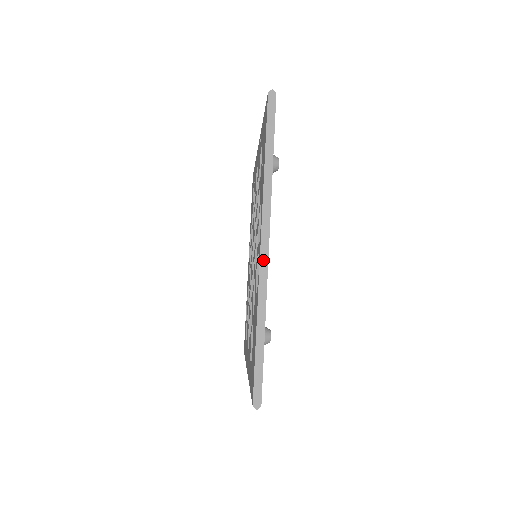
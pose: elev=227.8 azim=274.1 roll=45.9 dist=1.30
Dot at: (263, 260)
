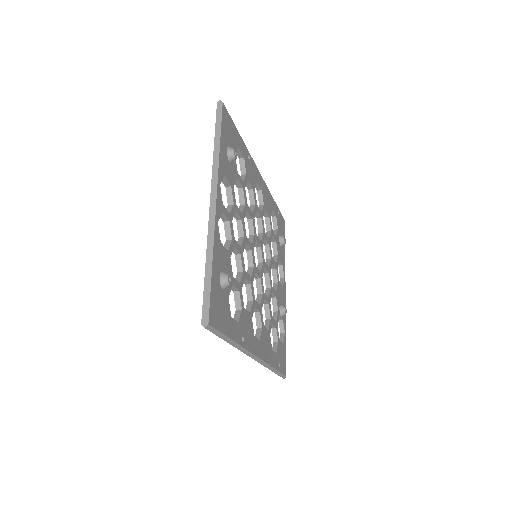
Dot at: (212, 210)
